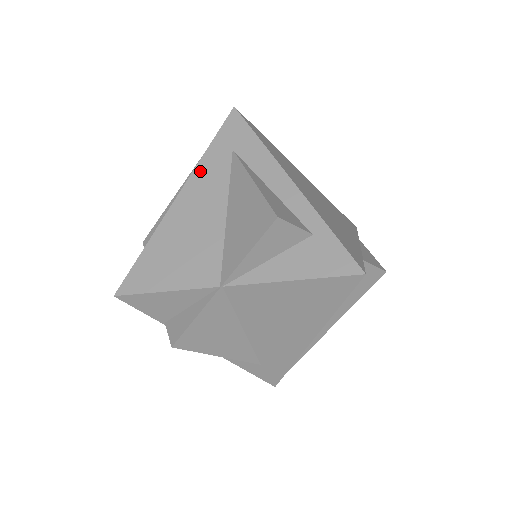
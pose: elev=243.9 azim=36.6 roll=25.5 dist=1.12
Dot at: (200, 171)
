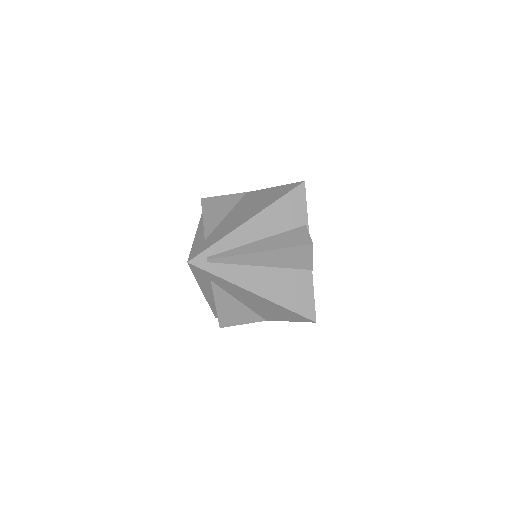
Dot at: occluded
